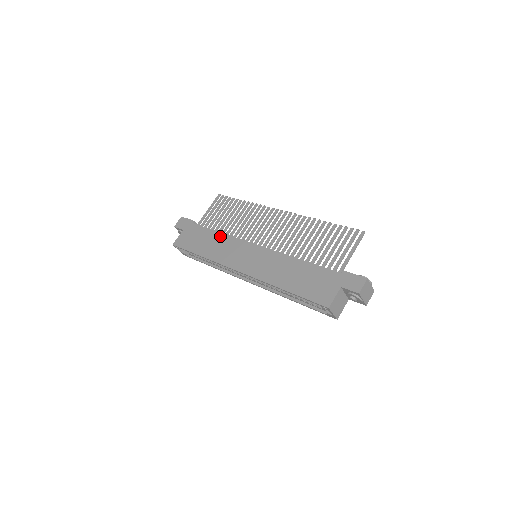
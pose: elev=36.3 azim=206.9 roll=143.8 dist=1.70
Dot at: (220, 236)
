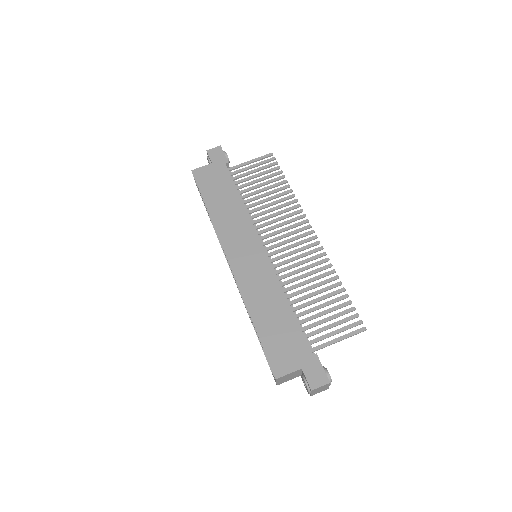
Dot at: (239, 205)
